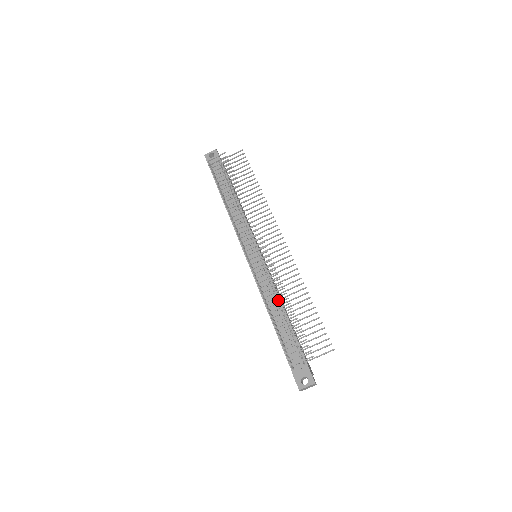
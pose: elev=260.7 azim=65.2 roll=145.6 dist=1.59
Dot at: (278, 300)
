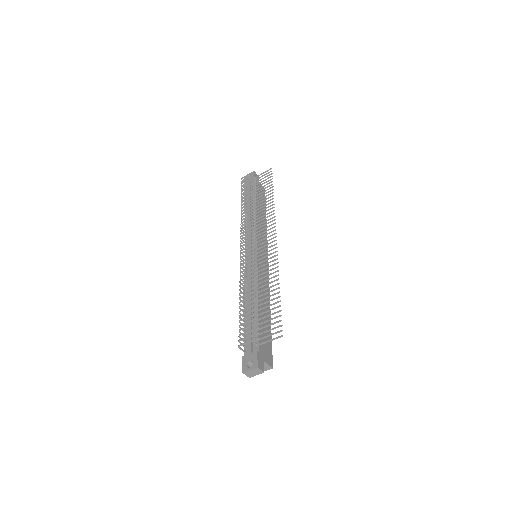
Dot at: (253, 290)
